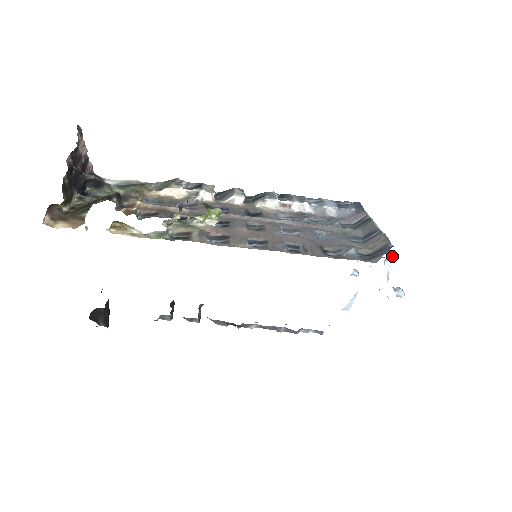
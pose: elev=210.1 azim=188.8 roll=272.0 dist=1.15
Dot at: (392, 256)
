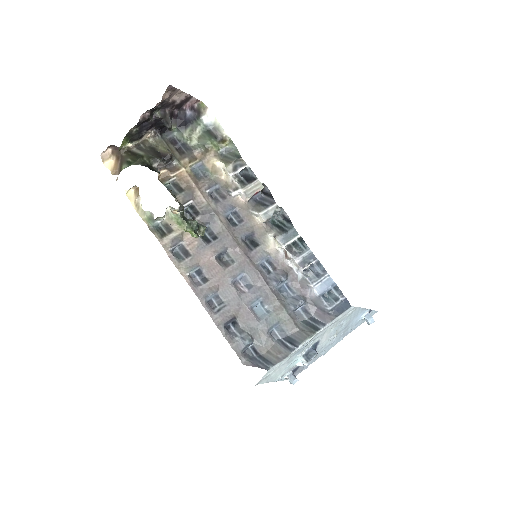
Dot at: (304, 363)
